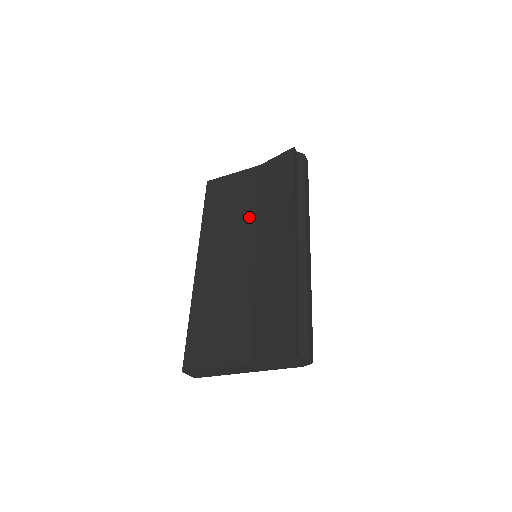
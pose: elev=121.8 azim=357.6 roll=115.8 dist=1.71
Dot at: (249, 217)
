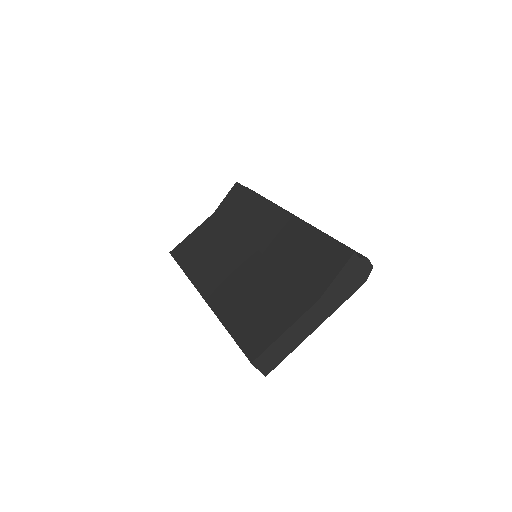
Dot at: (229, 238)
